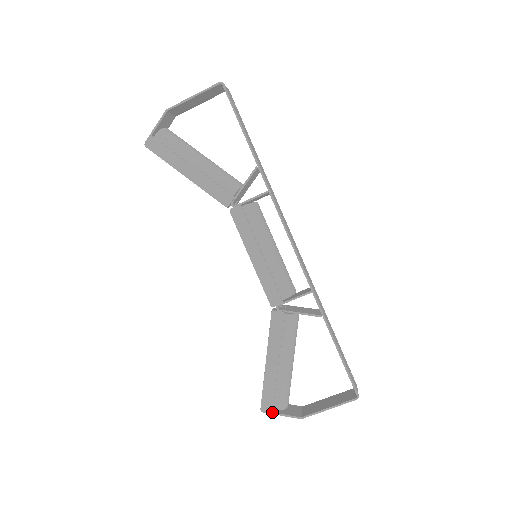
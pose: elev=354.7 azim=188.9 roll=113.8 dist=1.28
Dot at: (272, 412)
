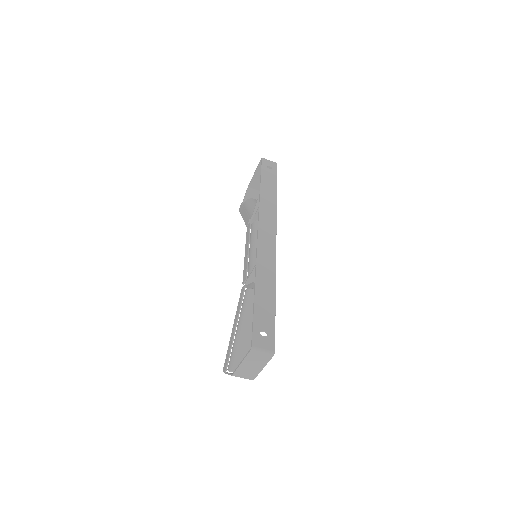
Dot at: (225, 371)
